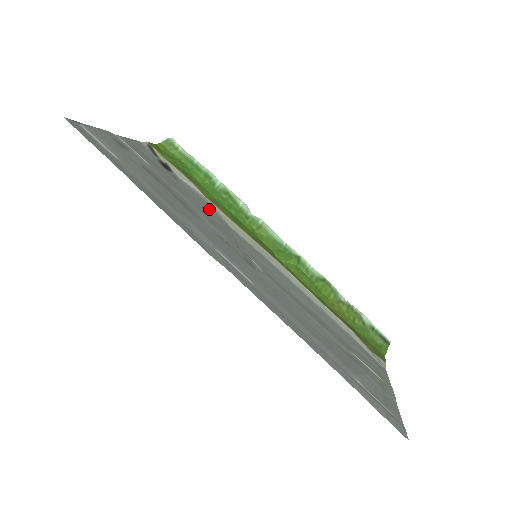
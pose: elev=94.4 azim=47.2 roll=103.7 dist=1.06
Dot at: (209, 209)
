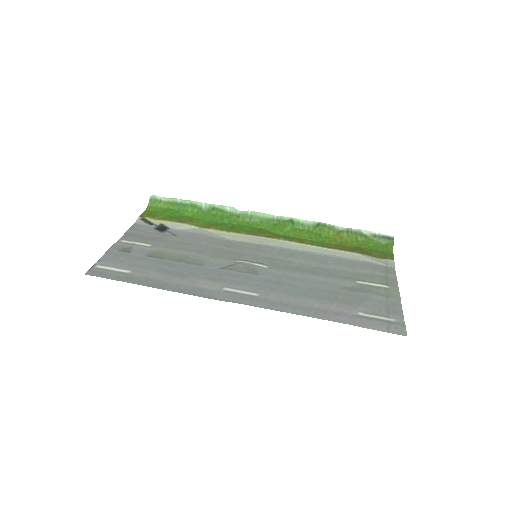
Dot at: (207, 240)
